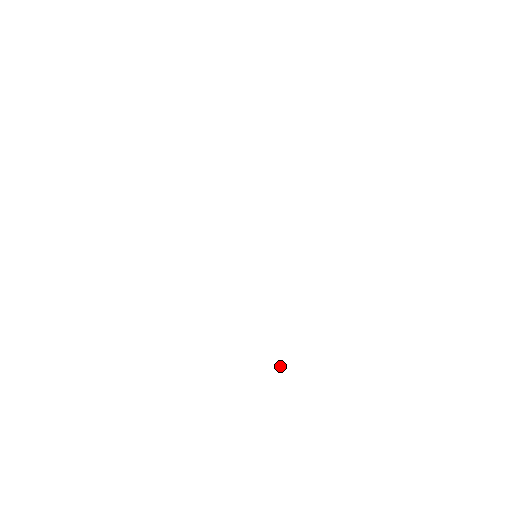
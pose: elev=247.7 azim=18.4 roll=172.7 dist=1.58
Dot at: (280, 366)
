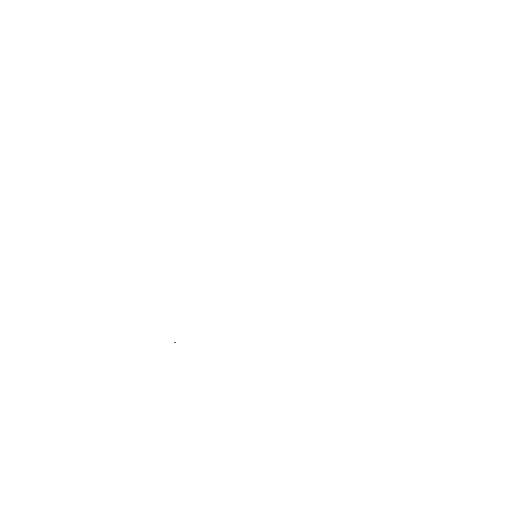
Dot at: occluded
